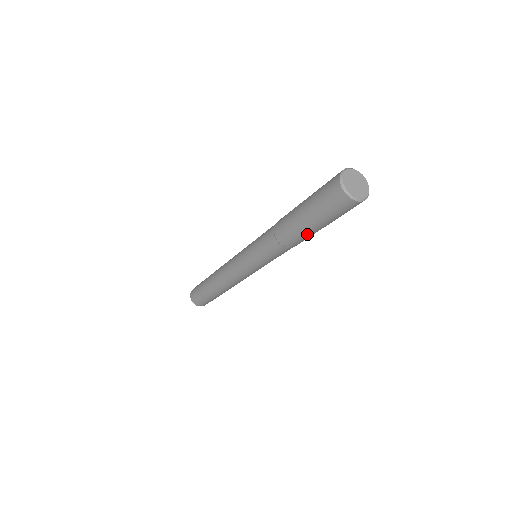
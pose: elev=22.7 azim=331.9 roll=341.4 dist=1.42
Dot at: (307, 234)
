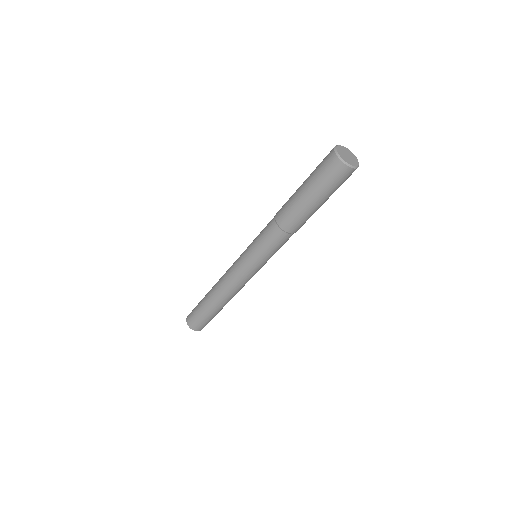
Dot at: (312, 214)
